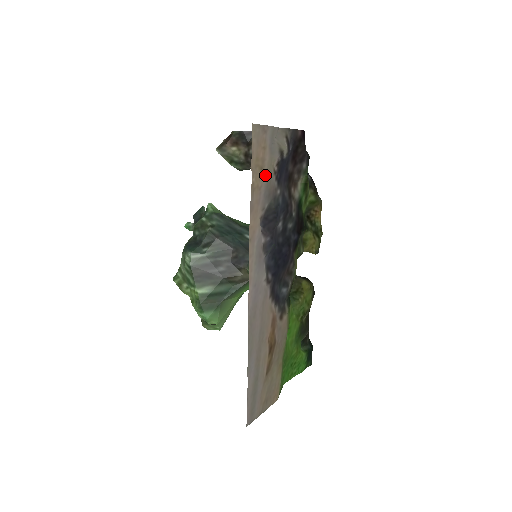
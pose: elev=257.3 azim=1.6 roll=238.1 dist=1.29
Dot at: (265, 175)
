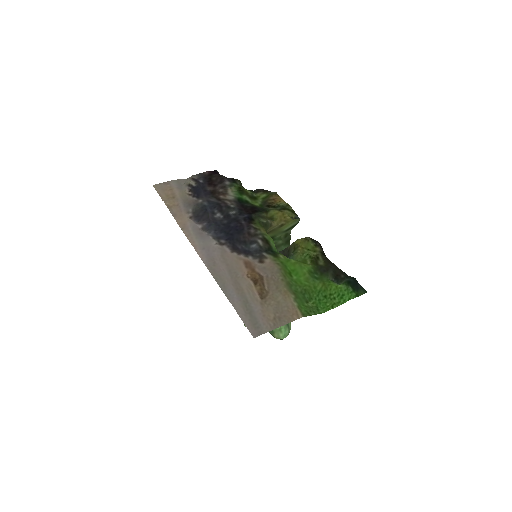
Dot at: (179, 199)
